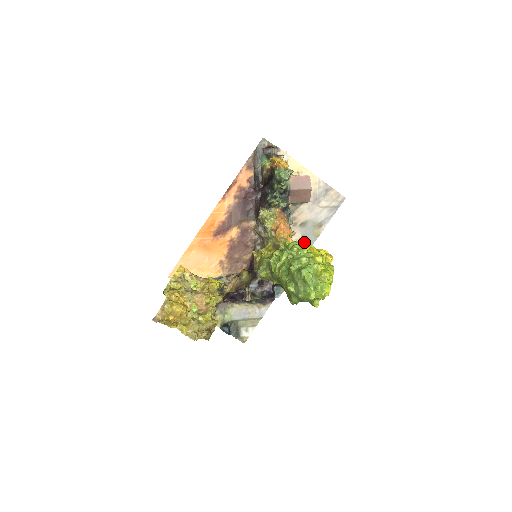
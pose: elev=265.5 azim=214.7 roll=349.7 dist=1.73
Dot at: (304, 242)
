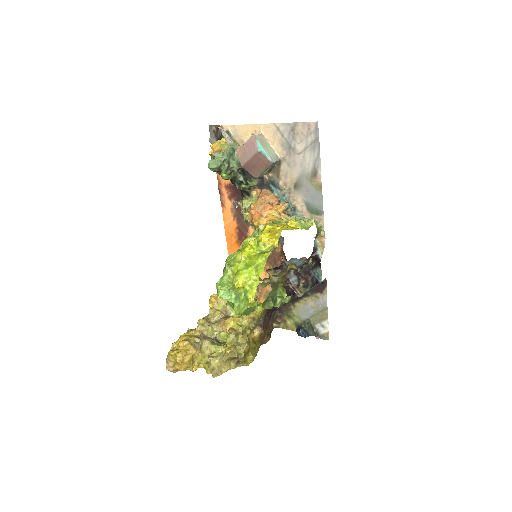
Dot at: (262, 226)
